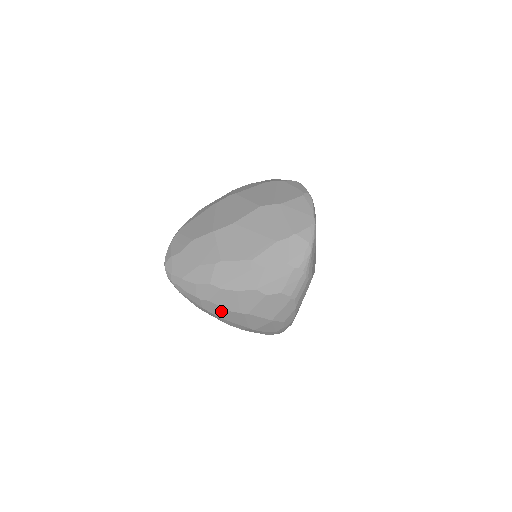
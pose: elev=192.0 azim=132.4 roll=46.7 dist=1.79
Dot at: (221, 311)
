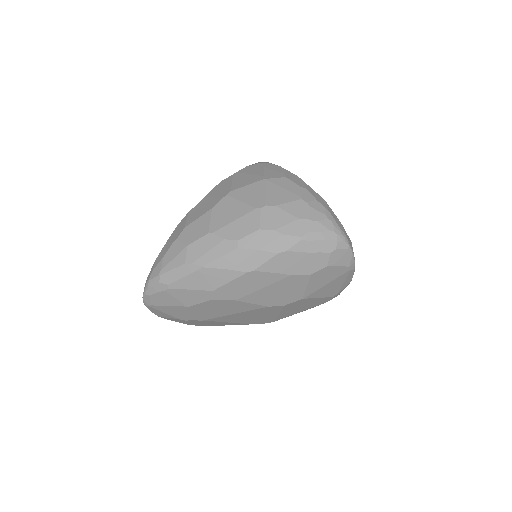
Dot at: (205, 221)
